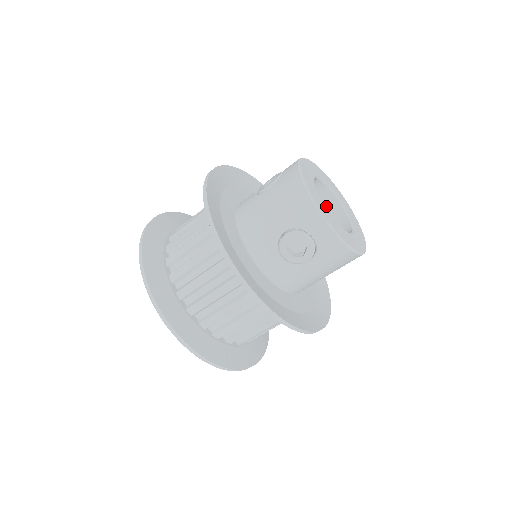
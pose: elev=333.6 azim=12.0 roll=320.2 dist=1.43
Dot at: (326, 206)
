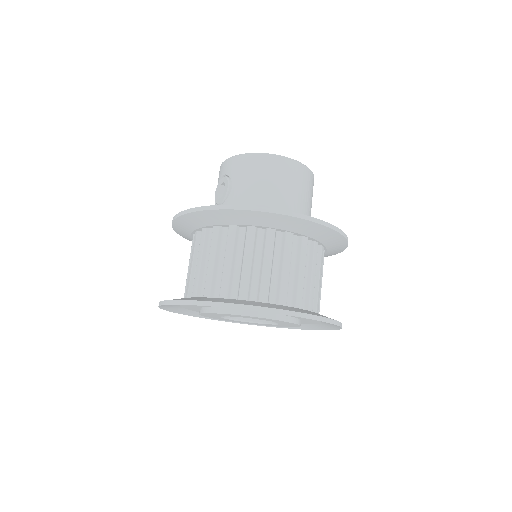
Dot at: occluded
